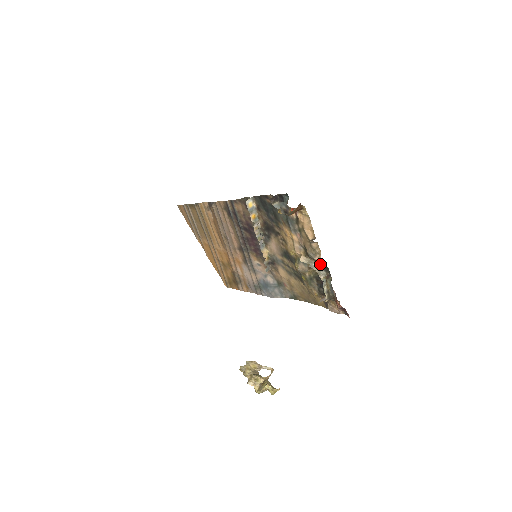
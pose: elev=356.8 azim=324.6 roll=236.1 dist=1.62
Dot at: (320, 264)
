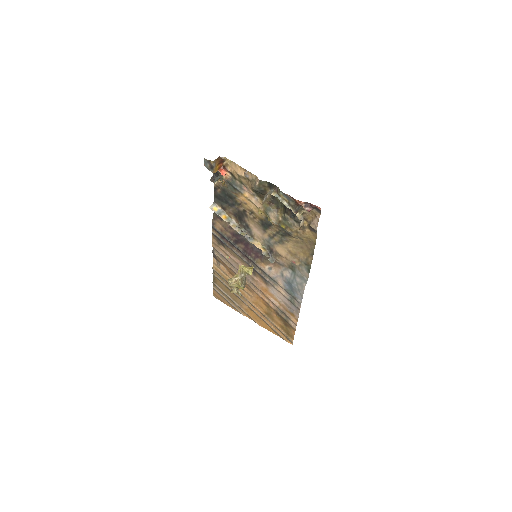
Dot at: (268, 190)
